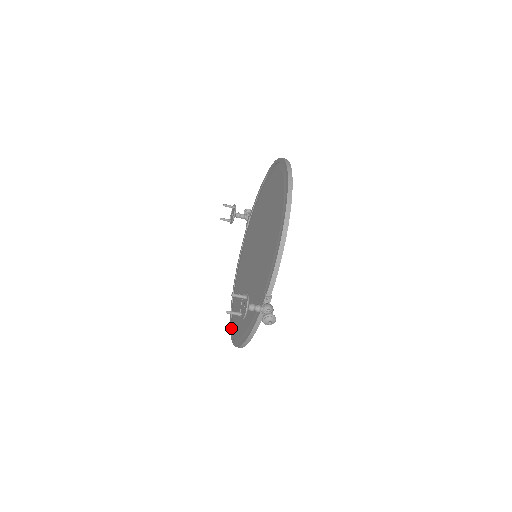
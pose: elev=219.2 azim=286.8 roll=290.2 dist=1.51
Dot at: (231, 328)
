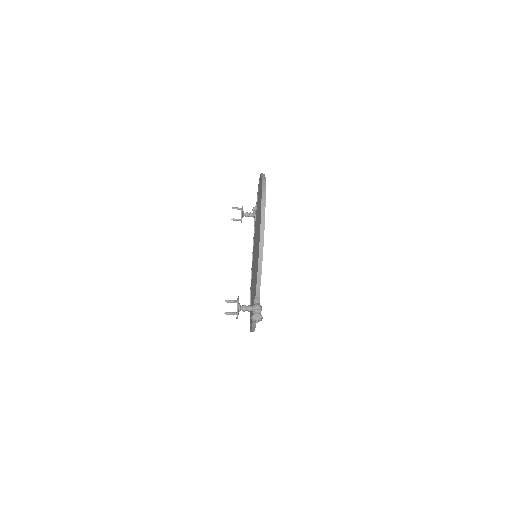
Dot at: occluded
